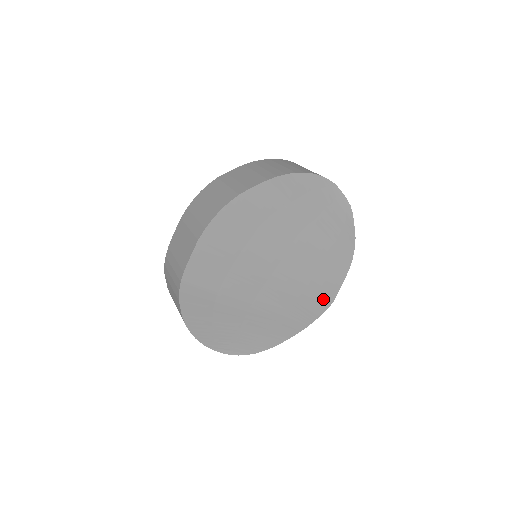
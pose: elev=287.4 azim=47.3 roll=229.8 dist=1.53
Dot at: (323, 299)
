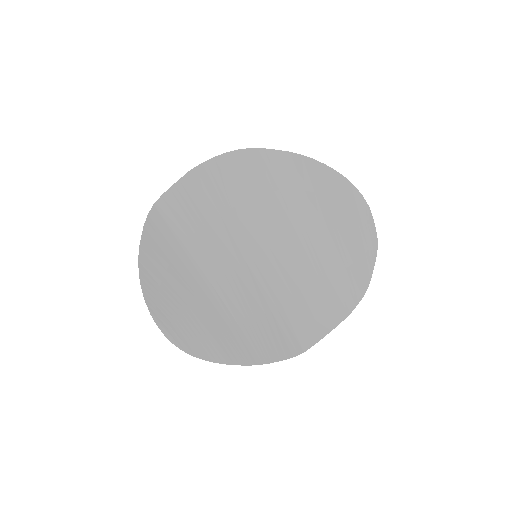
Dot at: (294, 338)
